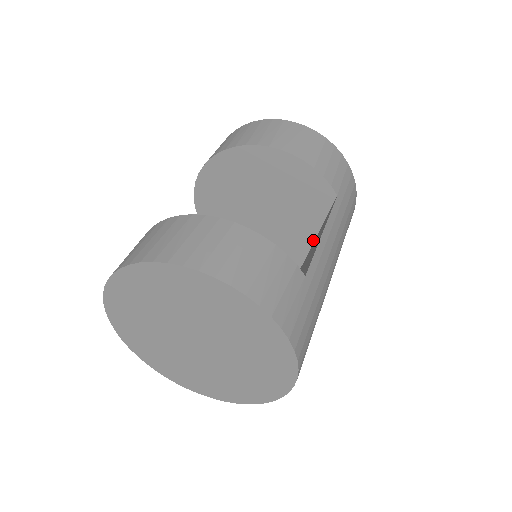
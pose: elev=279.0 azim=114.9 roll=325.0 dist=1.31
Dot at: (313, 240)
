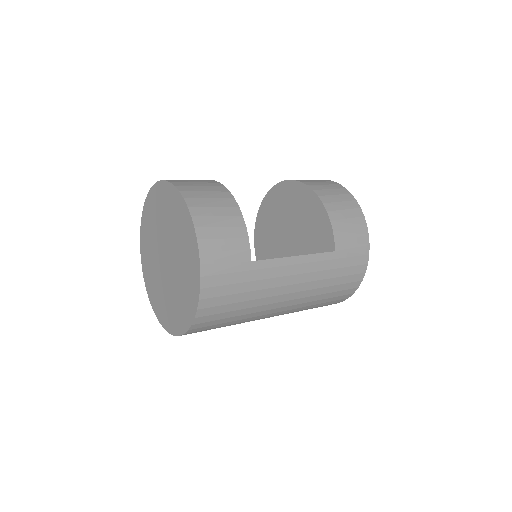
Dot at: occluded
